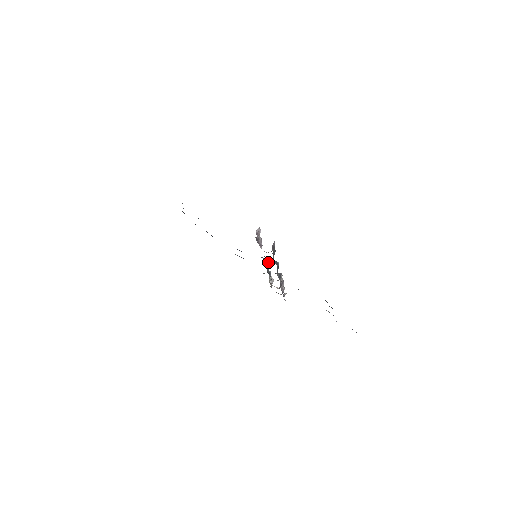
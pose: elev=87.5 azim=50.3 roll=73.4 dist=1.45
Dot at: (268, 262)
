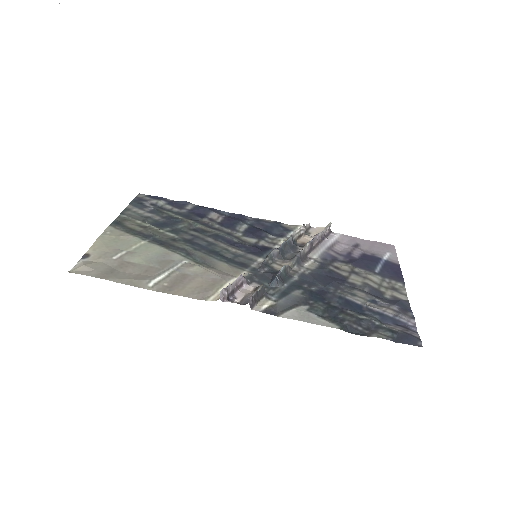
Dot at: (276, 249)
